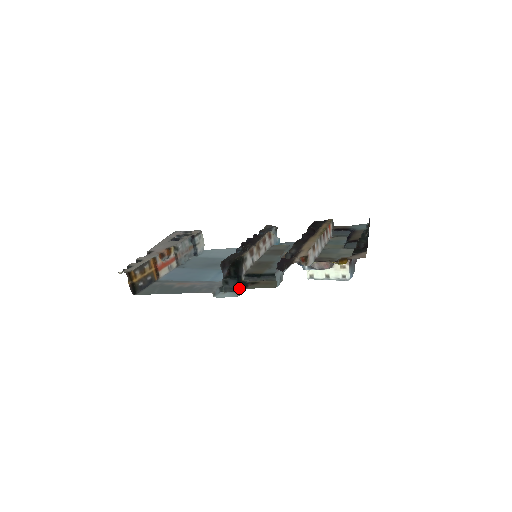
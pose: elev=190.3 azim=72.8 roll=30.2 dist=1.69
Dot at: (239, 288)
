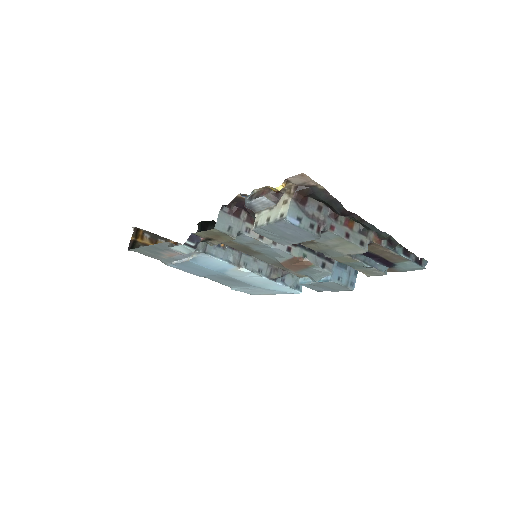
Dot at: occluded
